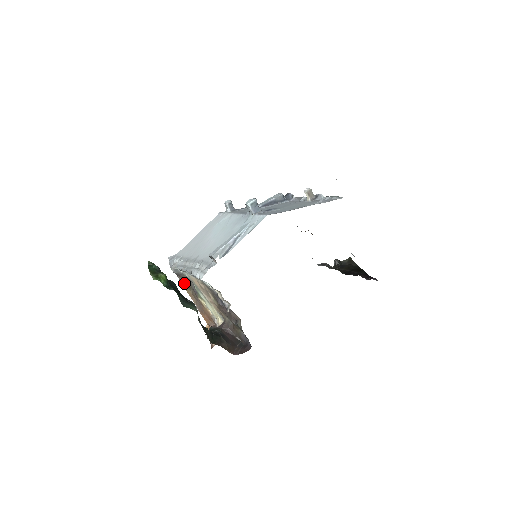
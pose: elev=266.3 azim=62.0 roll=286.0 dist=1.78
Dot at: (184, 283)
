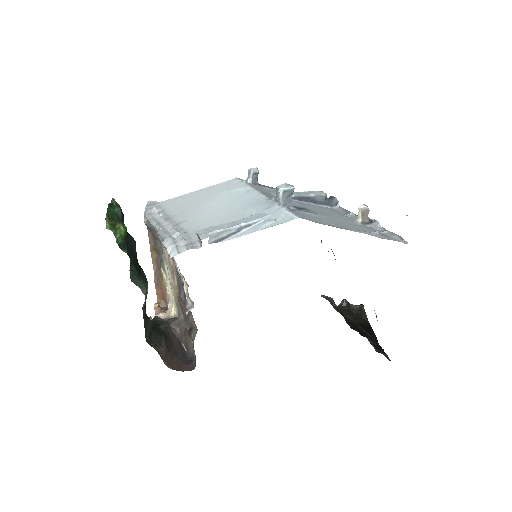
Dot at: (152, 241)
